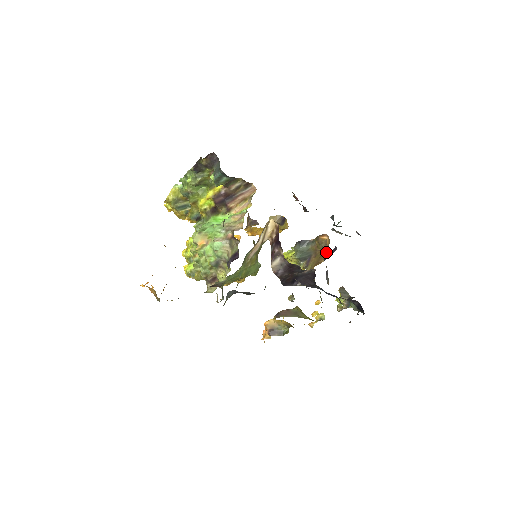
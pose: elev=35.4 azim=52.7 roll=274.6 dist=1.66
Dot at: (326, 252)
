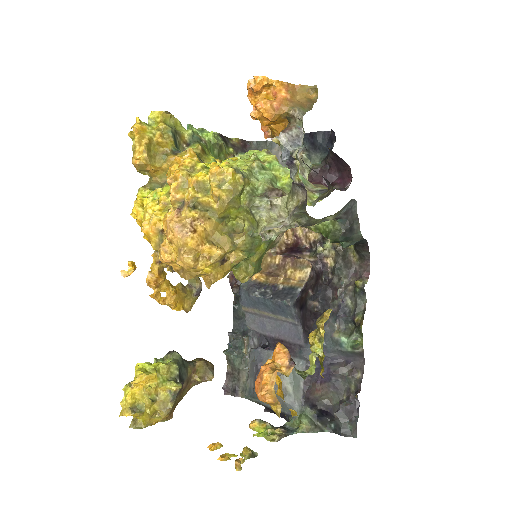
Dot at: occluded
